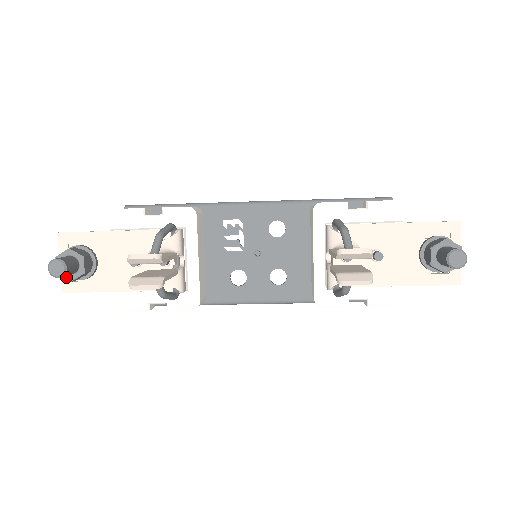
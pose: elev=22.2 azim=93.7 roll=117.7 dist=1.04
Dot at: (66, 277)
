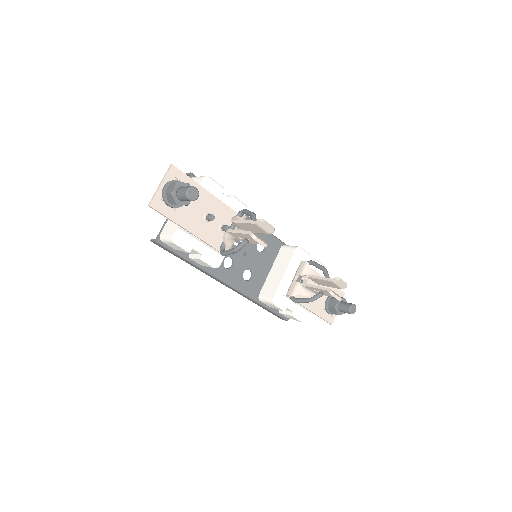
Dot at: (176, 200)
